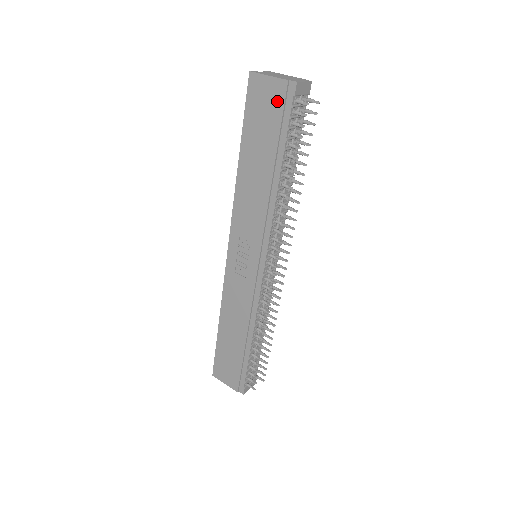
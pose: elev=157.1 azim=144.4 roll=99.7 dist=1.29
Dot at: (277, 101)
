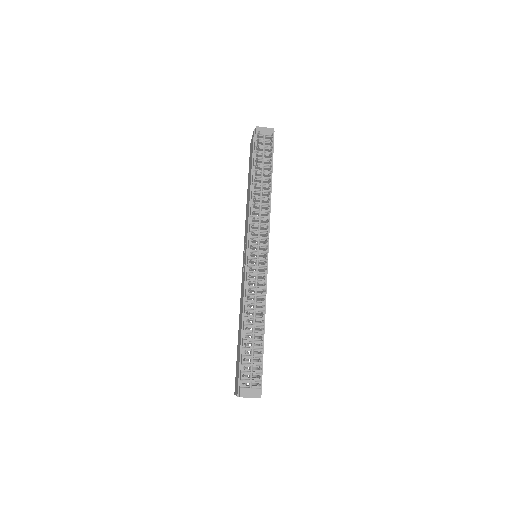
Dot at: (252, 143)
